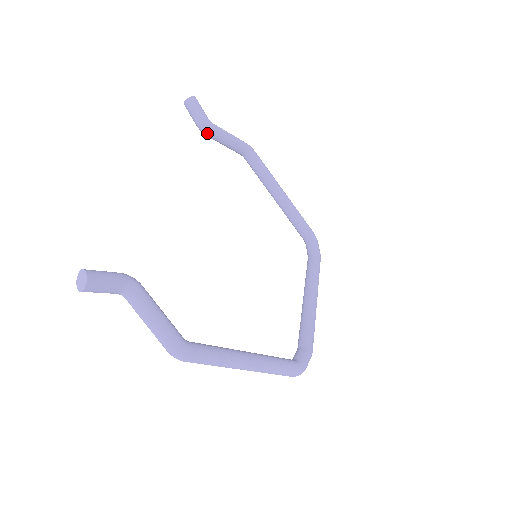
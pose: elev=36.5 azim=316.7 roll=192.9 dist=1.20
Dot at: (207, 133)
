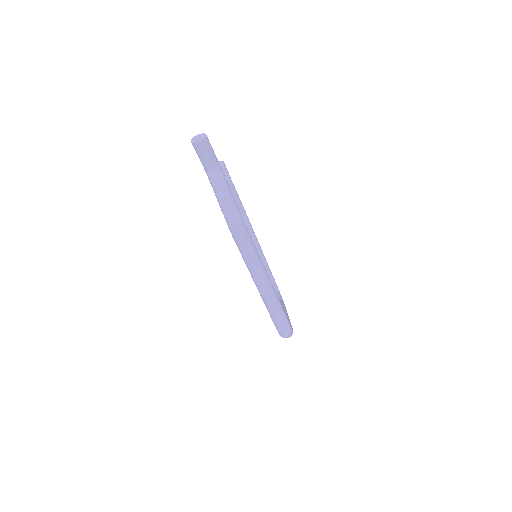
Dot at: occluded
